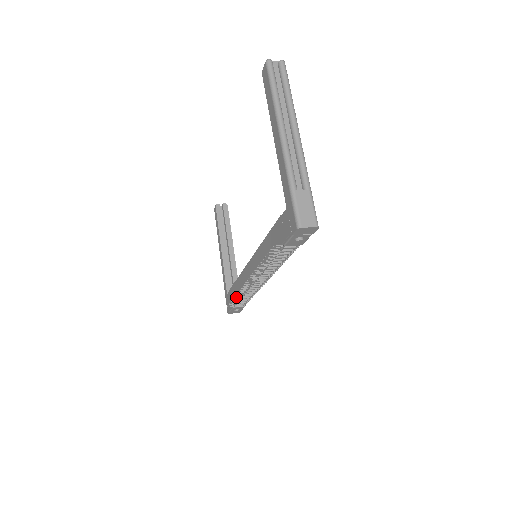
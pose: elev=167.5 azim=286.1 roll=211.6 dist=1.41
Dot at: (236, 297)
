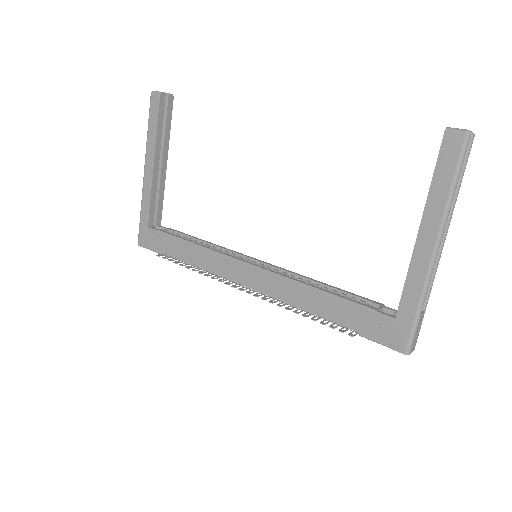
Dot at: (182, 257)
